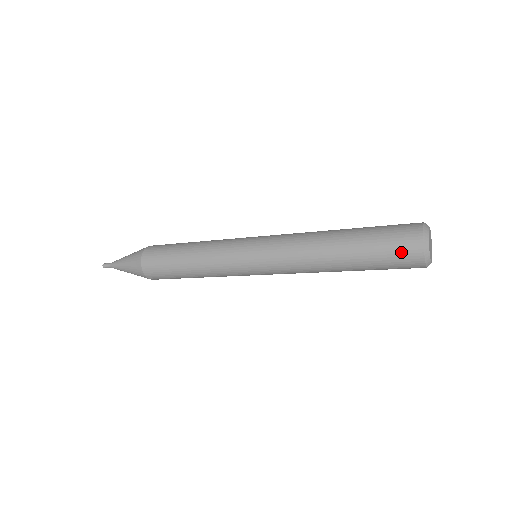
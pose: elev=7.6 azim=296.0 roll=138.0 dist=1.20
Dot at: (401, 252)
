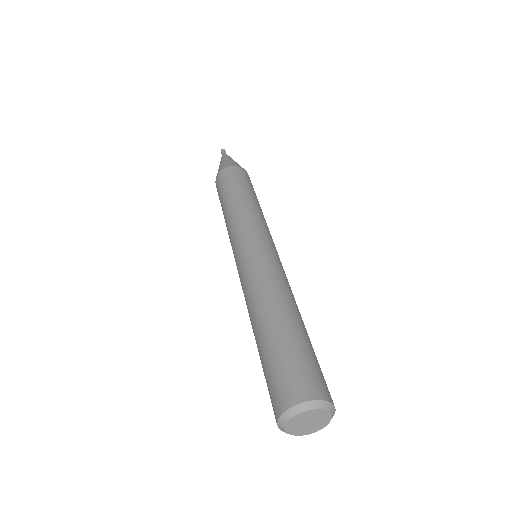
Dot at: occluded
